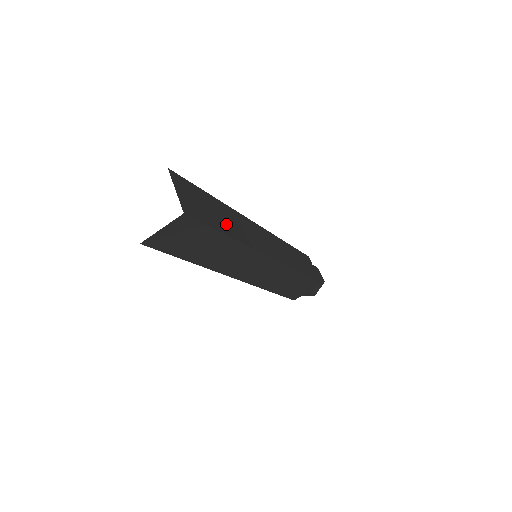
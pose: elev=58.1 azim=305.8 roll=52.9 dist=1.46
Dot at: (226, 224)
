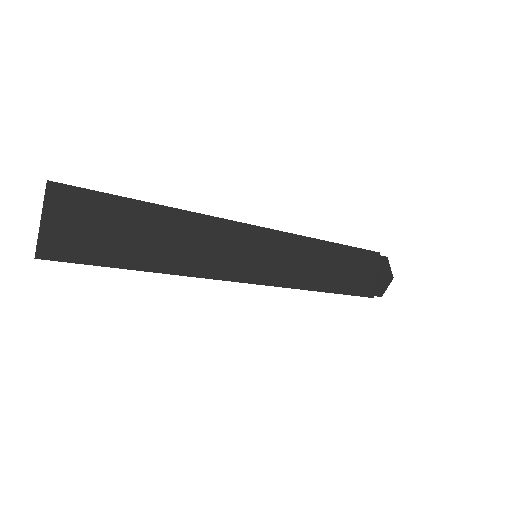
Dot at: occluded
